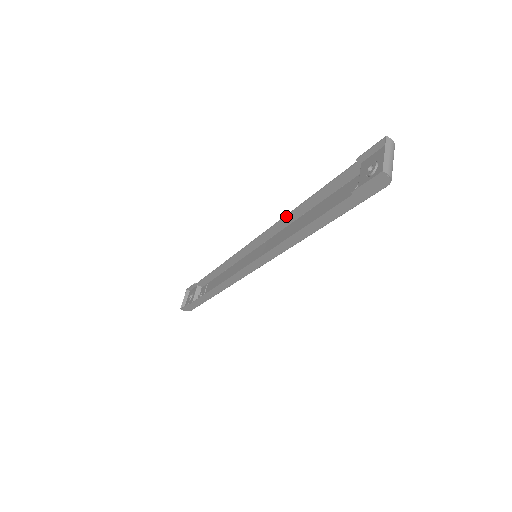
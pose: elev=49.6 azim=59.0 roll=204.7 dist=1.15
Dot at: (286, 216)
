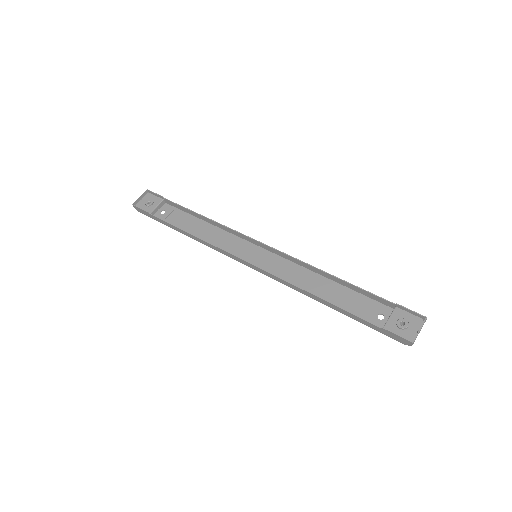
Dot at: (310, 265)
